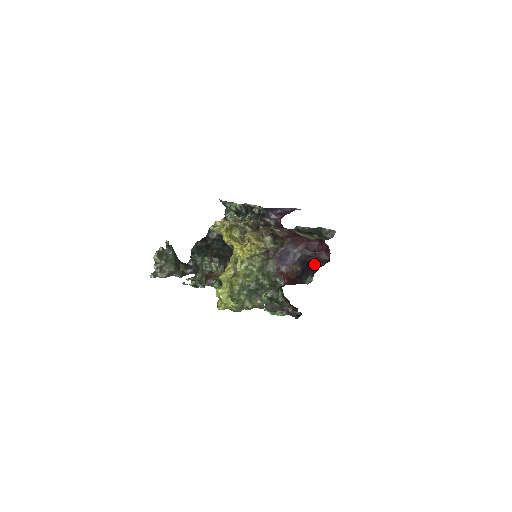
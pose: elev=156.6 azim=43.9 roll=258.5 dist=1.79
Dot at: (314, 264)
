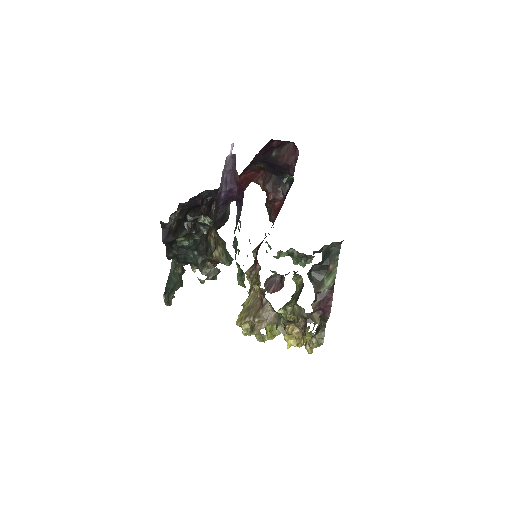
Dot at: (283, 163)
